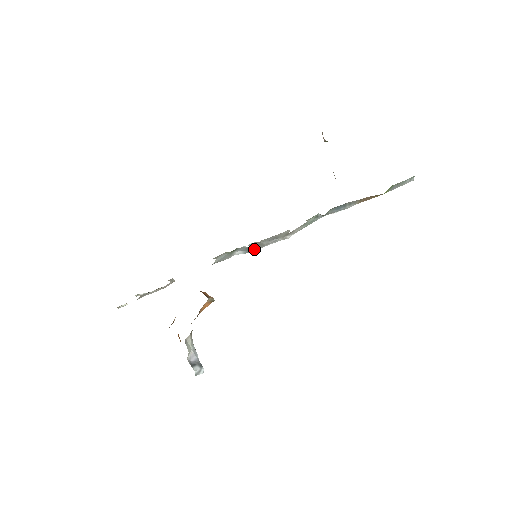
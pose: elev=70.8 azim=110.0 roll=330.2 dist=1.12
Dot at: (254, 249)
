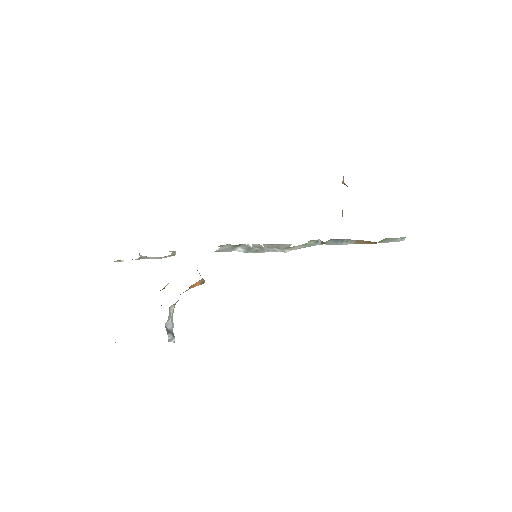
Dot at: (254, 251)
